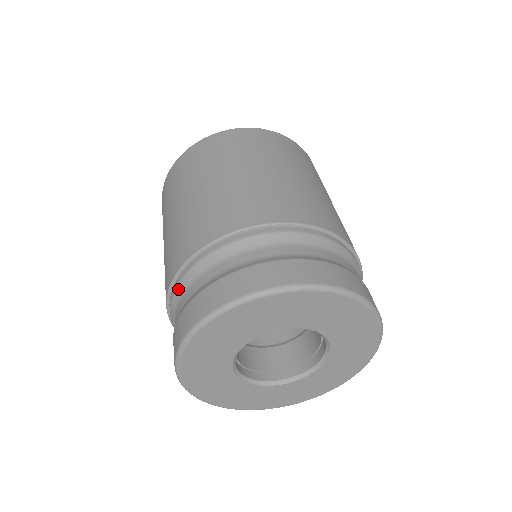
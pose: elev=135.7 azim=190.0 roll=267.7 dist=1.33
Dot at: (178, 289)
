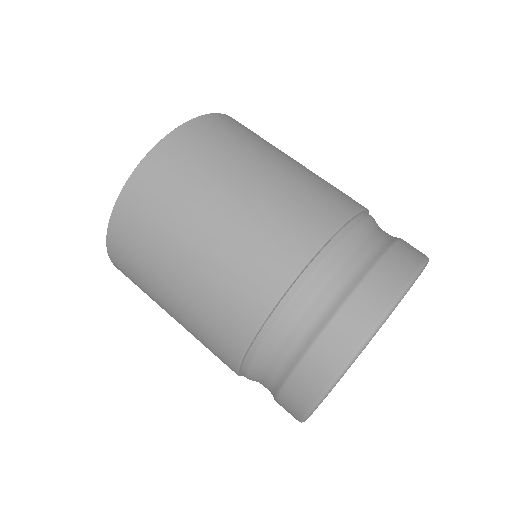
Dot at: (288, 314)
